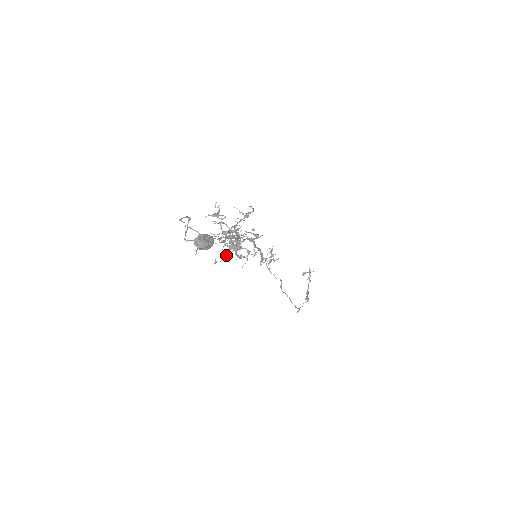
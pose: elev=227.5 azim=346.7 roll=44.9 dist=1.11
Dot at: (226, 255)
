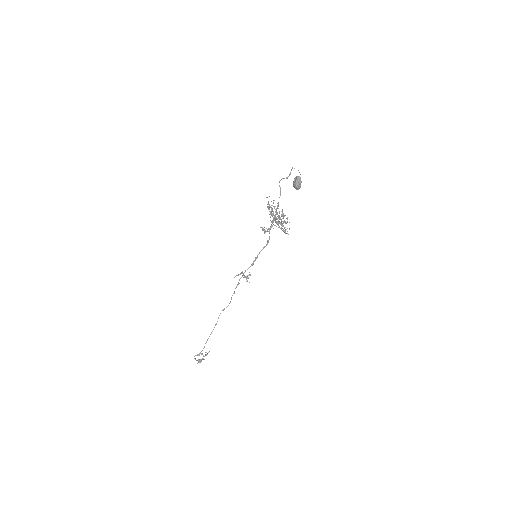
Dot at: (275, 216)
